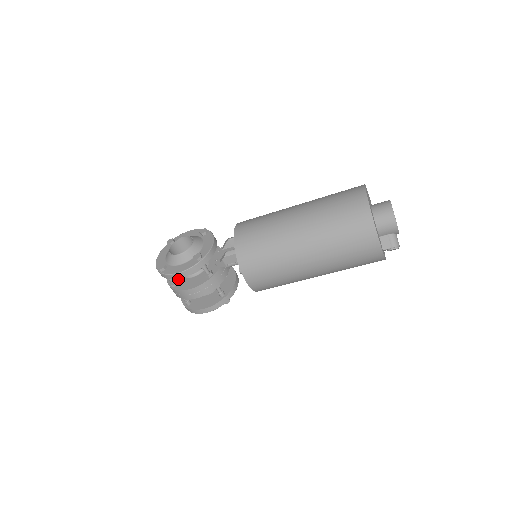
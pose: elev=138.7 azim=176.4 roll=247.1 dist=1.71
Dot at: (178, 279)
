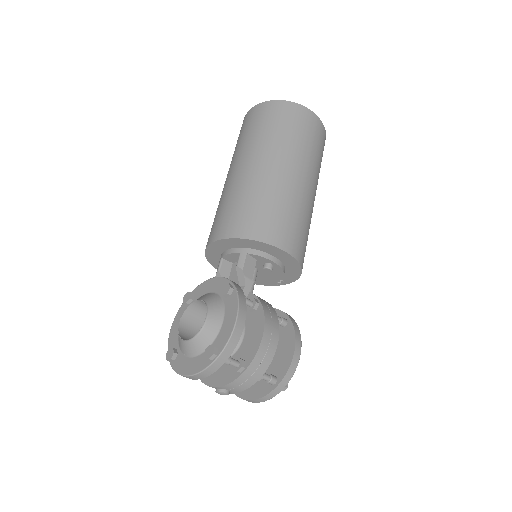
Dot at: occluded
